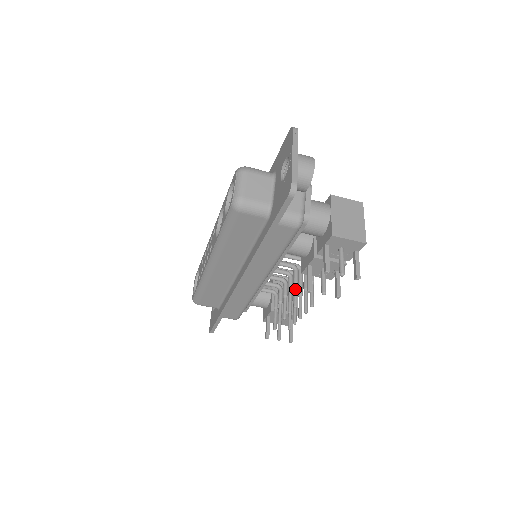
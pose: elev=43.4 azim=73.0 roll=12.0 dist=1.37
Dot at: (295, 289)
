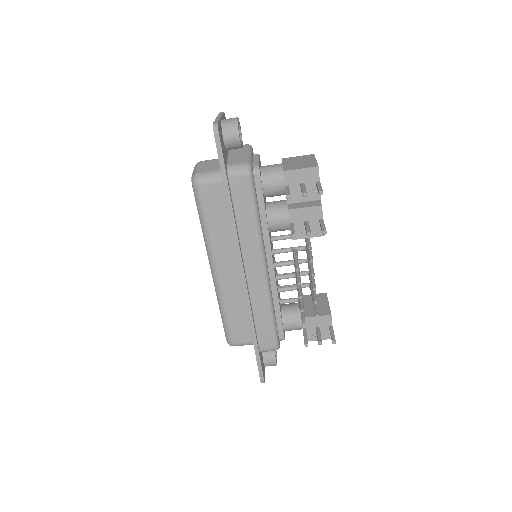
Dot at: (295, 260)
